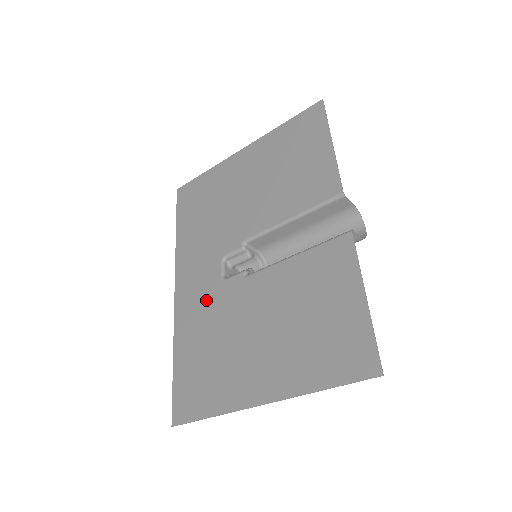
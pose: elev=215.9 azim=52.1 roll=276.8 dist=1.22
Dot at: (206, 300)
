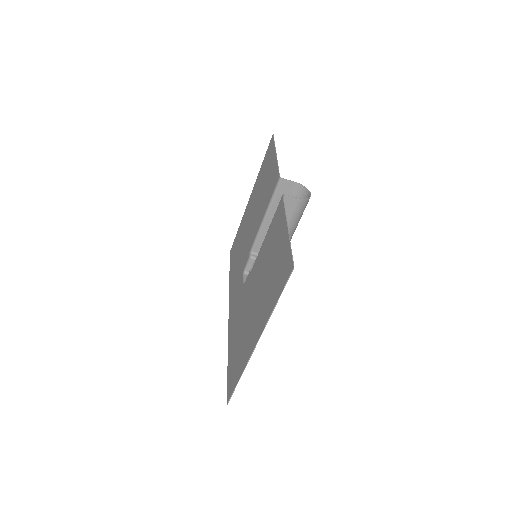
Dot at: (238, 306)
